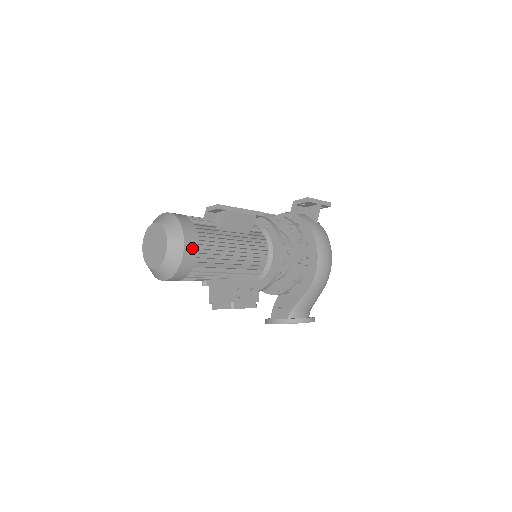
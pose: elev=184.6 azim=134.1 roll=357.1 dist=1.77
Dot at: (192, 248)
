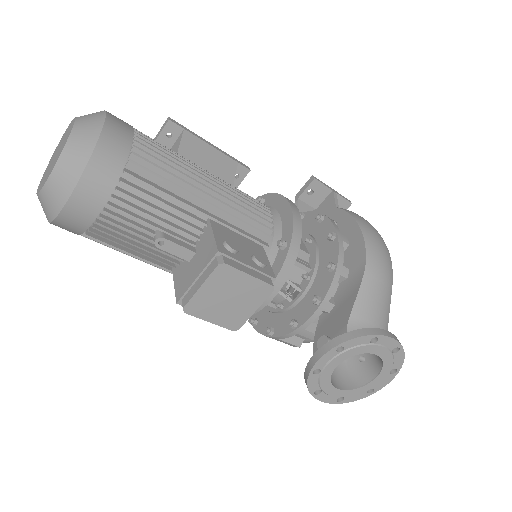
Dot at: (122, 129)
